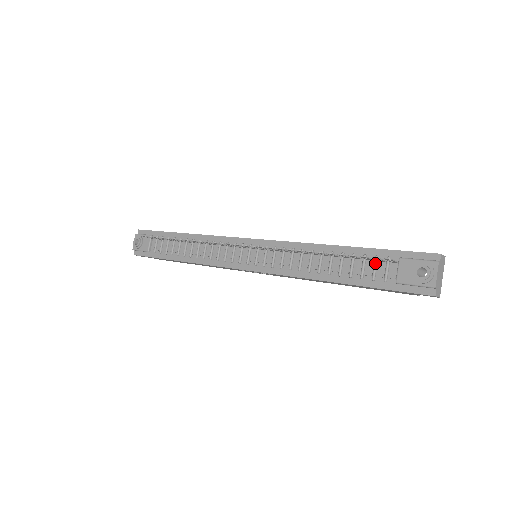
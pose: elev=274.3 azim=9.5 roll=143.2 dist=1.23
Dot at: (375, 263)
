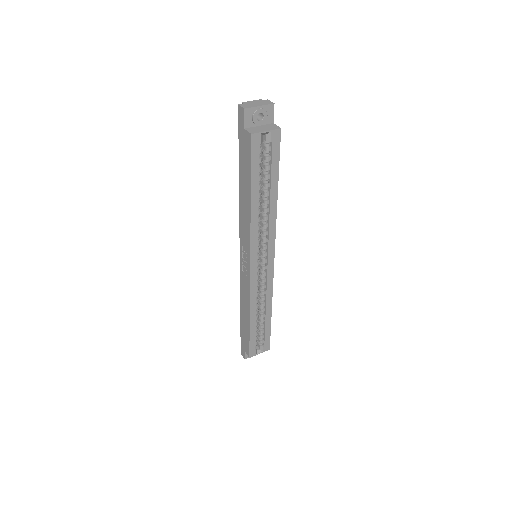
Dot at: occluded
